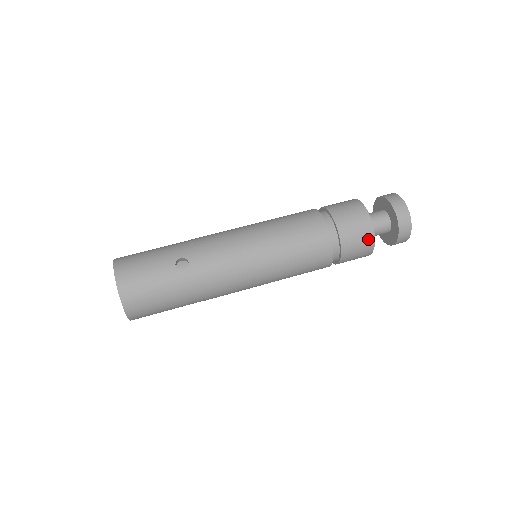
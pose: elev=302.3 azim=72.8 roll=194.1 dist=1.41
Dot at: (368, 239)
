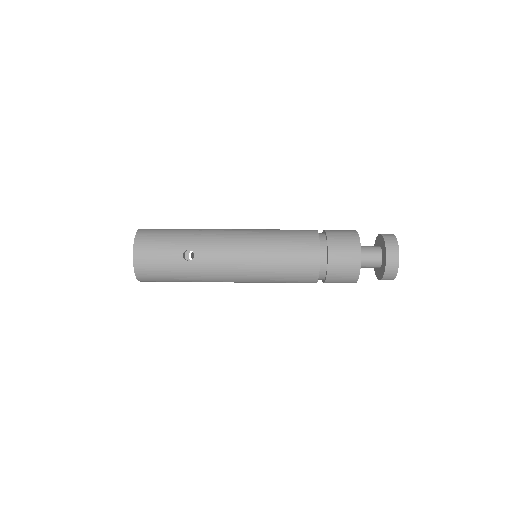
Dot at: (353, 275)
